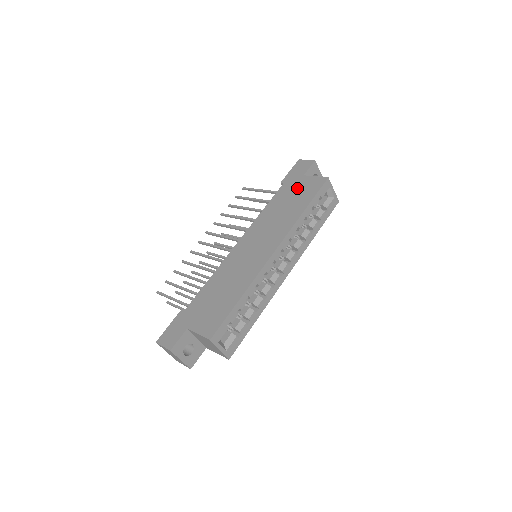
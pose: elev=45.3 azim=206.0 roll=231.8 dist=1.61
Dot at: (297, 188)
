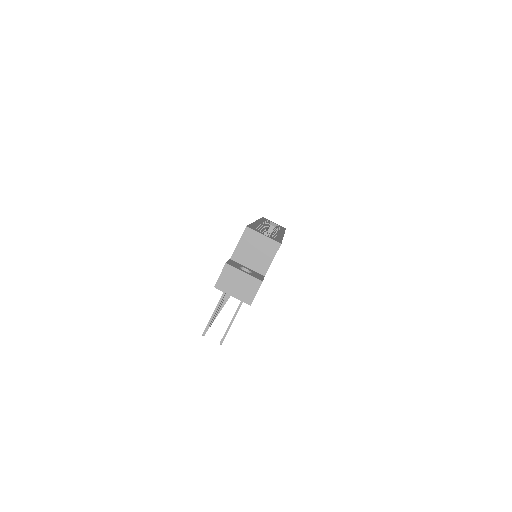
Dot at: occluded
